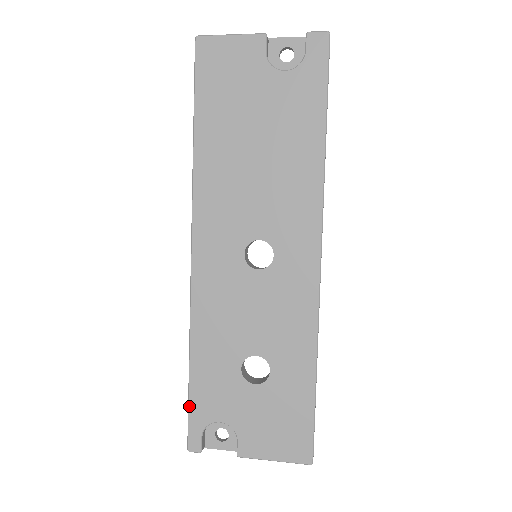
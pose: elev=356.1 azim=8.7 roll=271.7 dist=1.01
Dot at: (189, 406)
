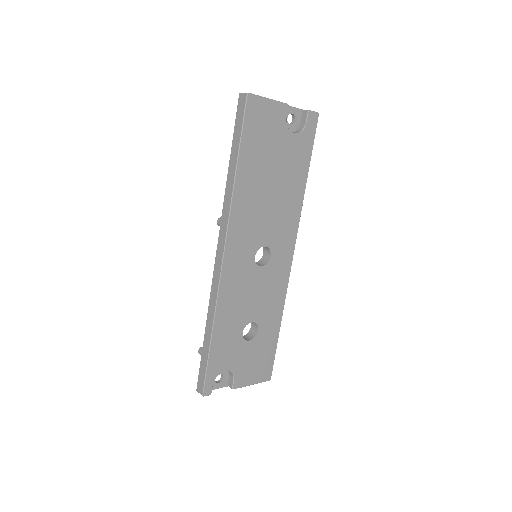
Dot at: (208, 366)
